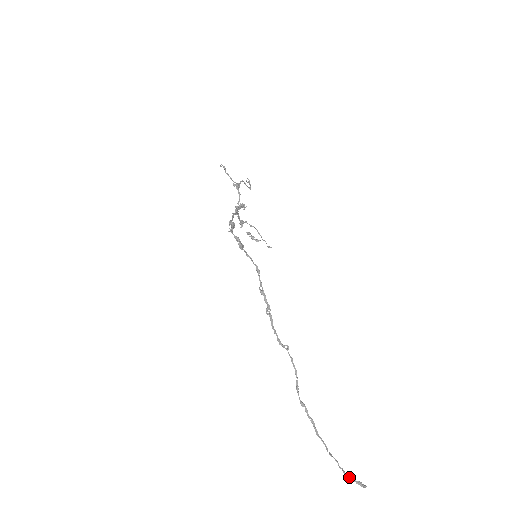
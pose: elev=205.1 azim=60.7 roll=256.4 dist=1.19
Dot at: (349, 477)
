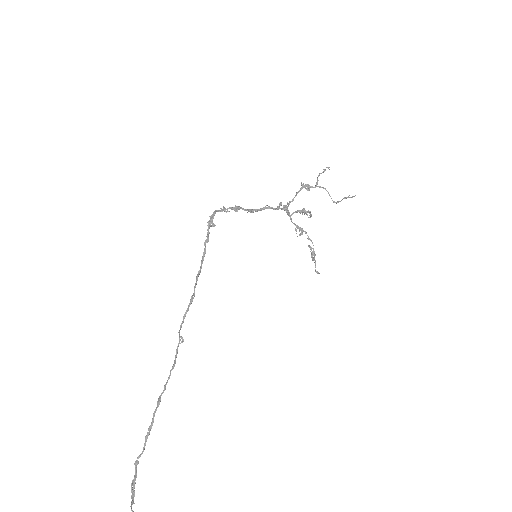
Dot at: (132, 500)
